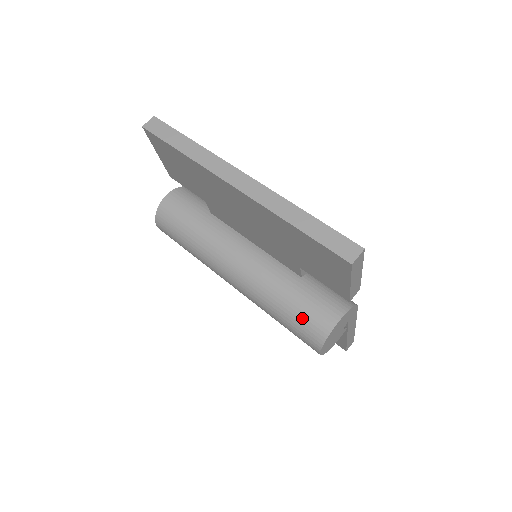
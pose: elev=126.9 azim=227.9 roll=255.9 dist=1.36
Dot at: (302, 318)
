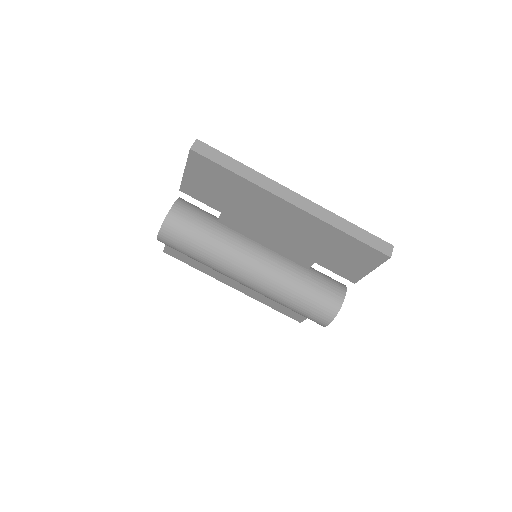
Dot at: (317, 301)
